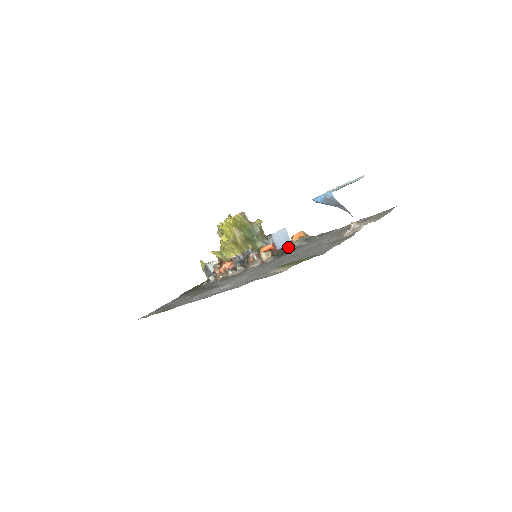
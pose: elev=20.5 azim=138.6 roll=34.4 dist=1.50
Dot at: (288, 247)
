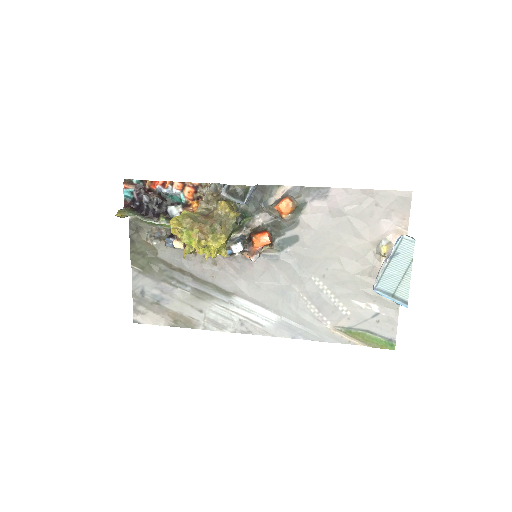
Dot at: (272, 215)
